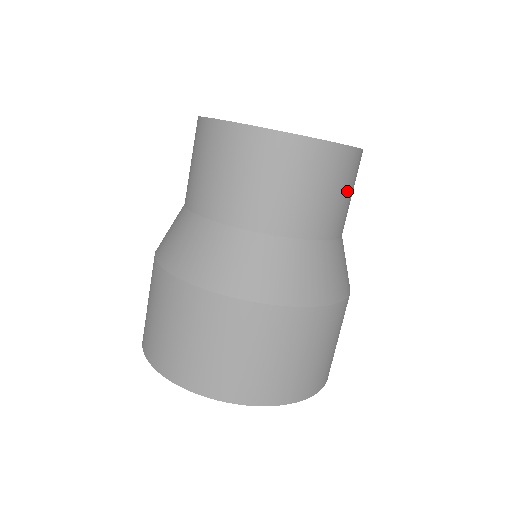
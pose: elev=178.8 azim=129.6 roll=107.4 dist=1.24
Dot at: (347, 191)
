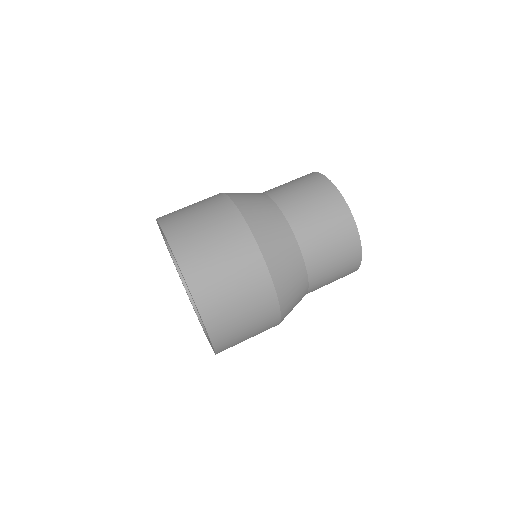
Dot at: (336, 278)
